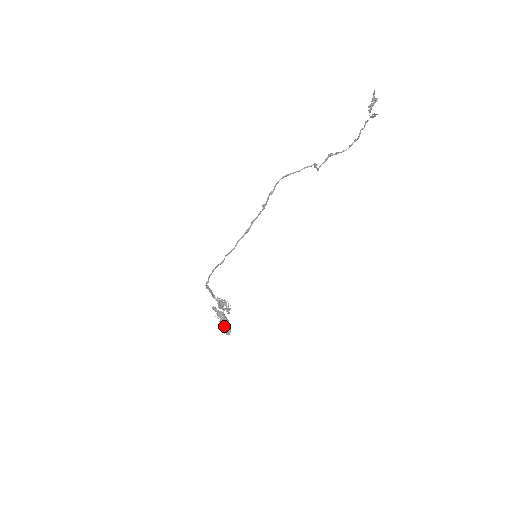
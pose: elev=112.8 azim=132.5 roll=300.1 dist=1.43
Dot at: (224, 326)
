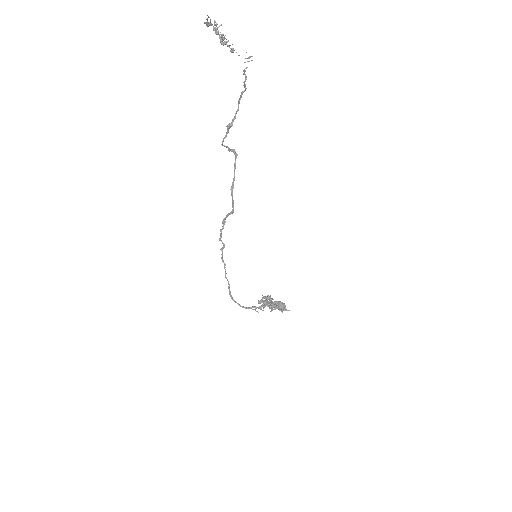
Dot at: (284, 309)
